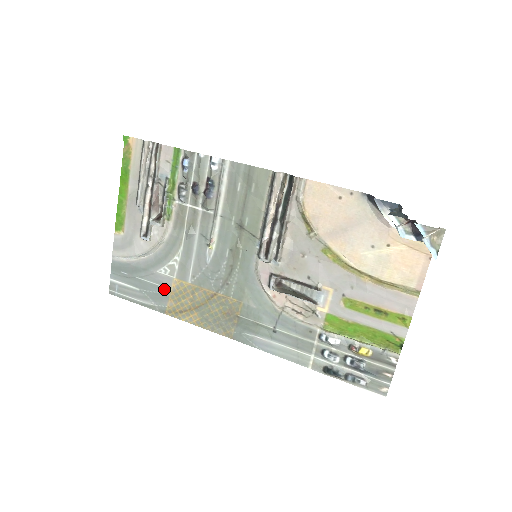
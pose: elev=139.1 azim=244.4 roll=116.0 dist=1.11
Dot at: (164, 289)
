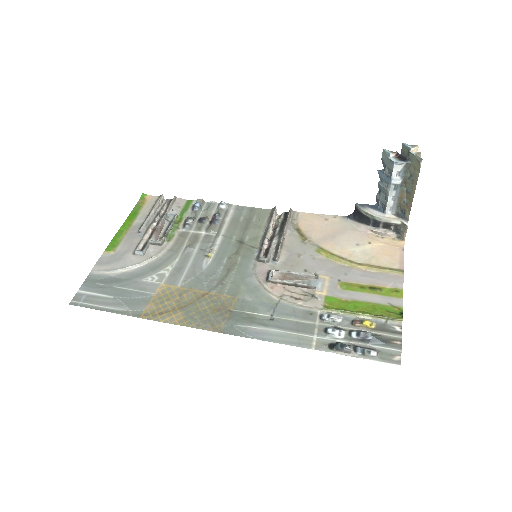
Dot at: (146, 294)
